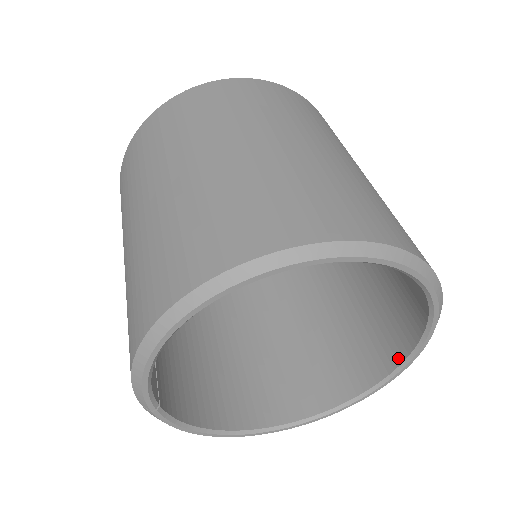
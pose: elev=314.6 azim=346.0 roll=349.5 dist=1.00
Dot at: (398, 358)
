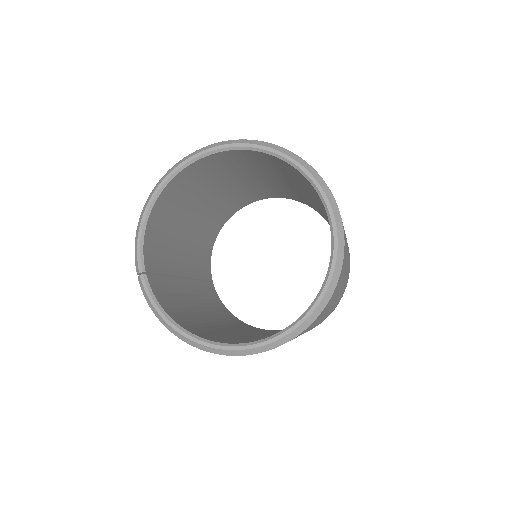
Dot at: (327, 272)
